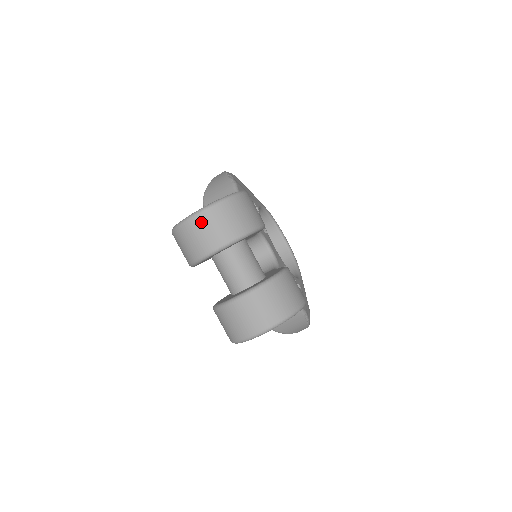
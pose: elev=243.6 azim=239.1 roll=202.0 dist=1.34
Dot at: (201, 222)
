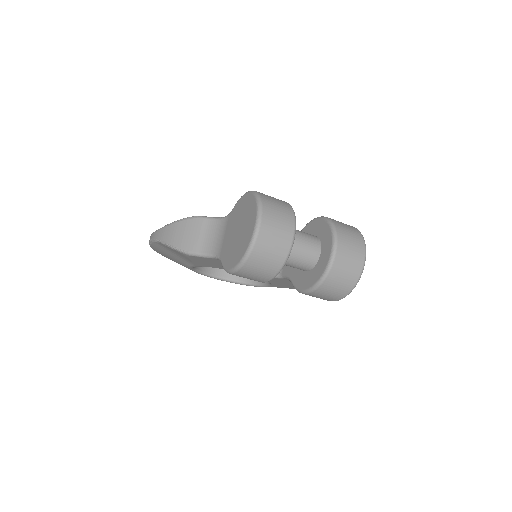
Dot at: (268, 227)
